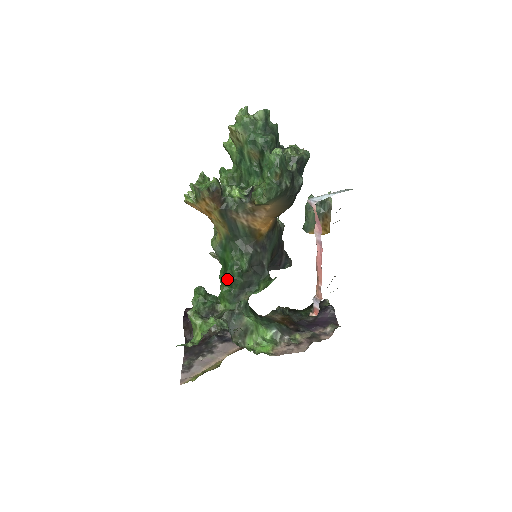
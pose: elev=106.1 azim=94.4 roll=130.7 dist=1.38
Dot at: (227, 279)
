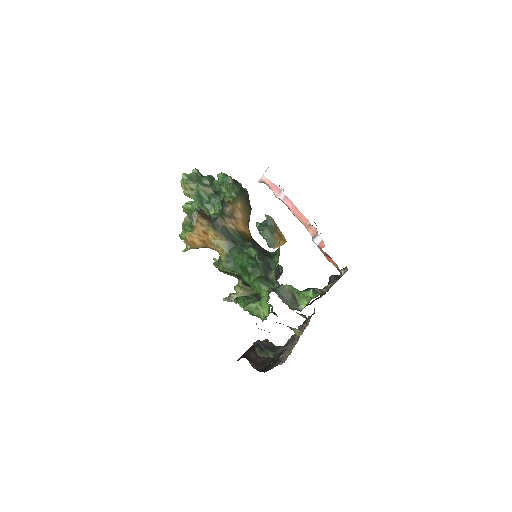
Dot at: (251, 272)
